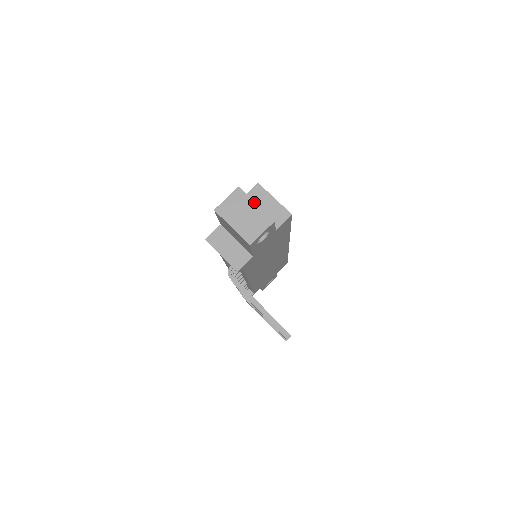
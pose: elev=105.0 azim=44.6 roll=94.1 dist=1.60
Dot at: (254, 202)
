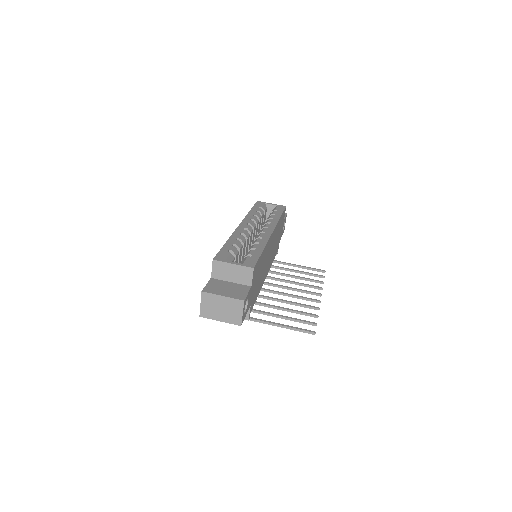
Dot at: (220, 296)
